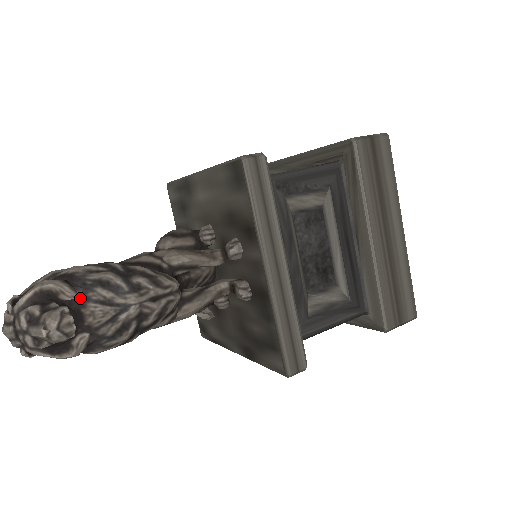
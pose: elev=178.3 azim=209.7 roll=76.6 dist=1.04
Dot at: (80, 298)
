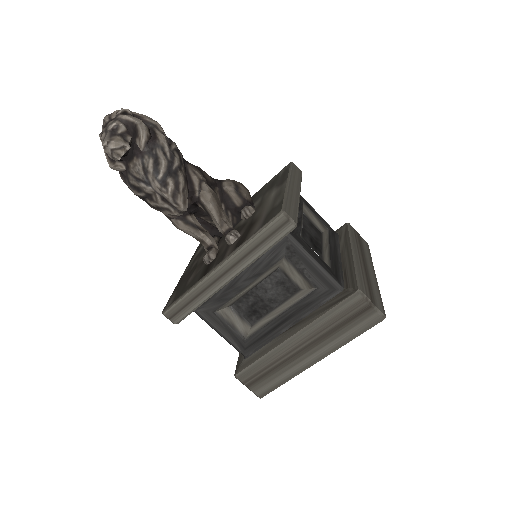
Dot at: (142, 152)
